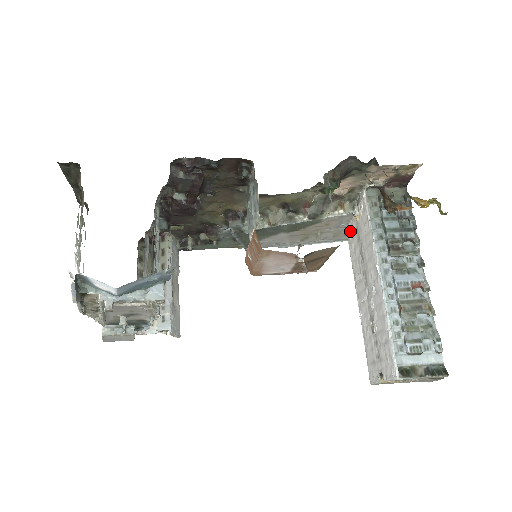
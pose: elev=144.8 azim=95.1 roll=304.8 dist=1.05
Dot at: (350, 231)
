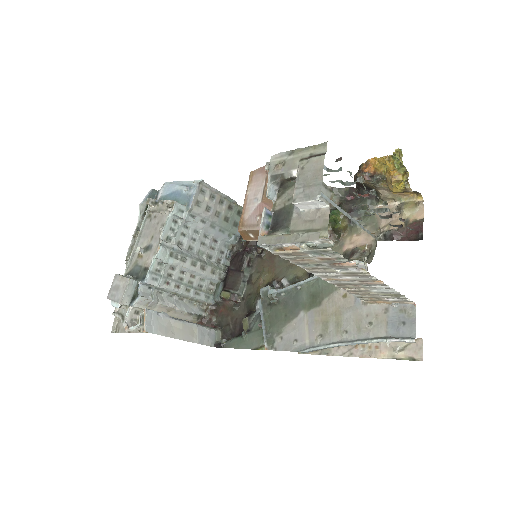
Dot at: occluded
